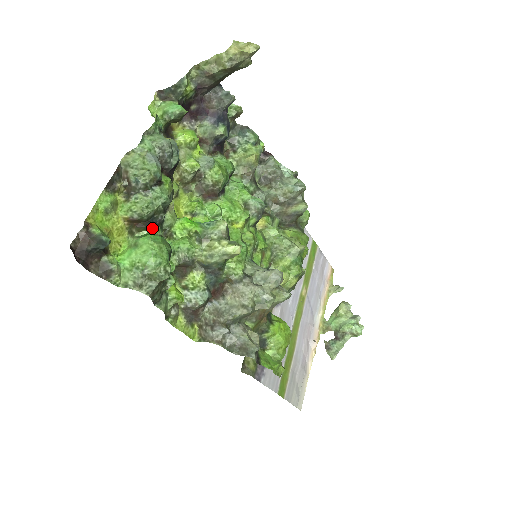
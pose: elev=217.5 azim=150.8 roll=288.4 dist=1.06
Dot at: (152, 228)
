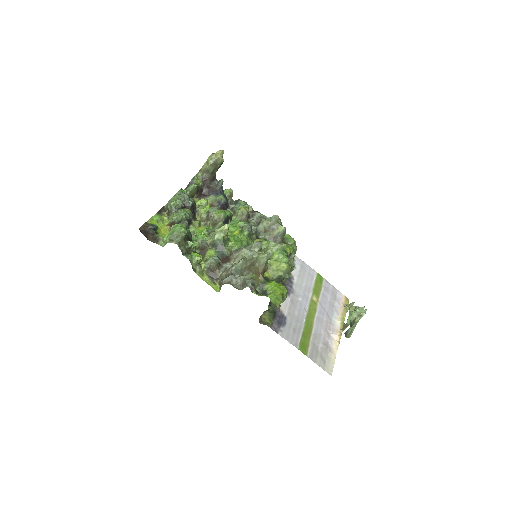
Dot at: occluded
